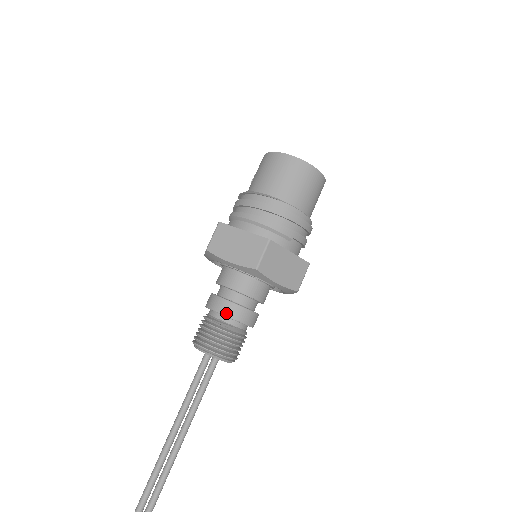
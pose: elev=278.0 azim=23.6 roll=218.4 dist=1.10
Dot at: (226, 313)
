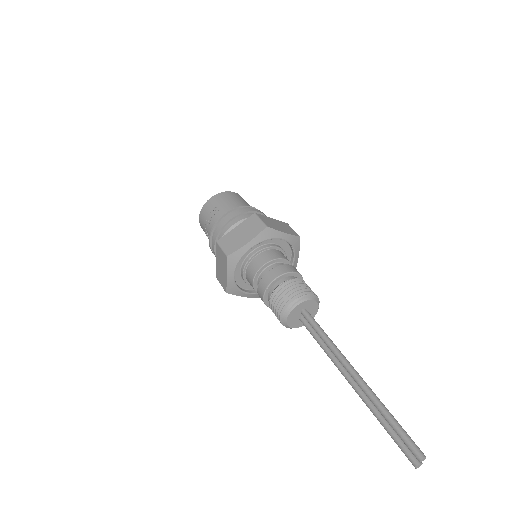
Dot at: occluded
